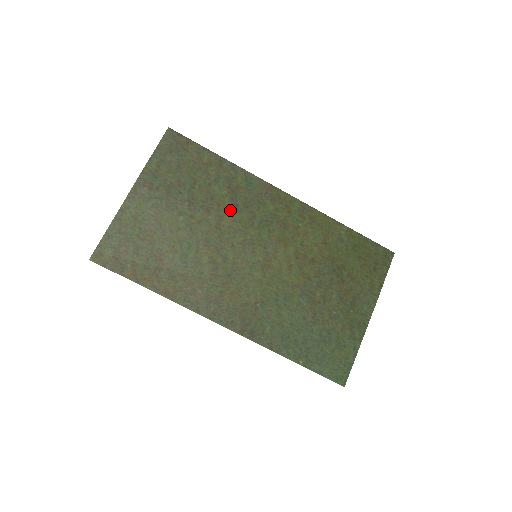
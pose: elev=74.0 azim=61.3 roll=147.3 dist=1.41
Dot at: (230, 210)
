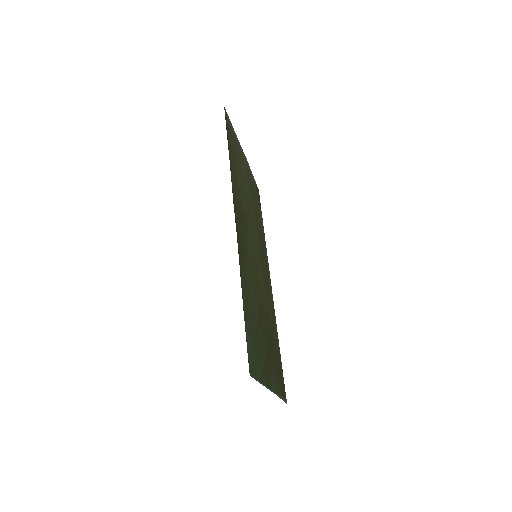
Dot at: (258, 233)
